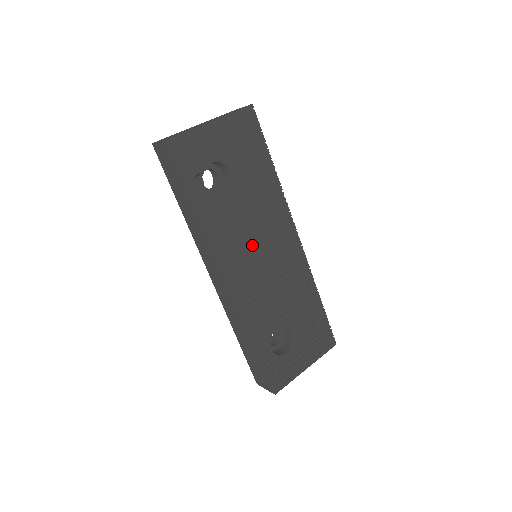
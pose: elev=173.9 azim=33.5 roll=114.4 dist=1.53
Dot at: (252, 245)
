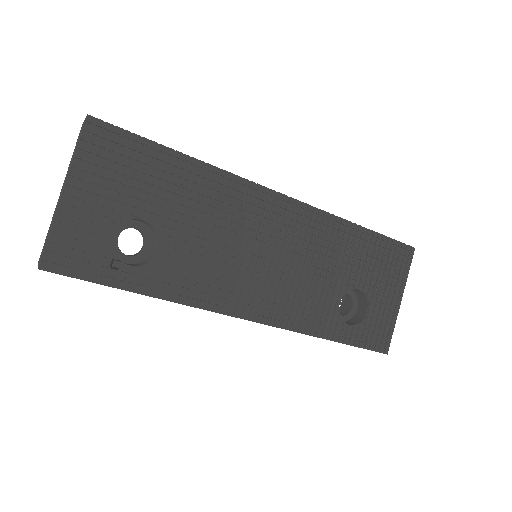
Dot at: (241, 260)
